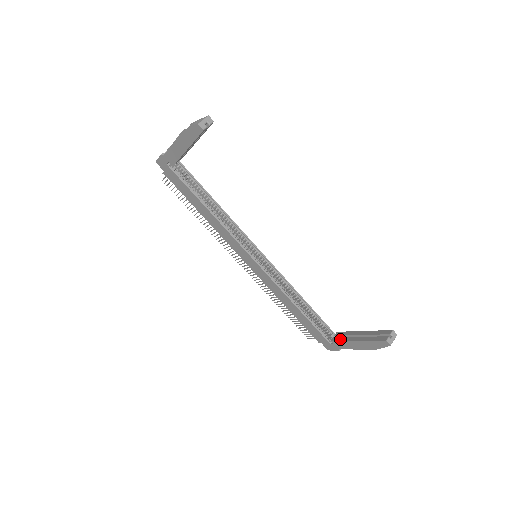
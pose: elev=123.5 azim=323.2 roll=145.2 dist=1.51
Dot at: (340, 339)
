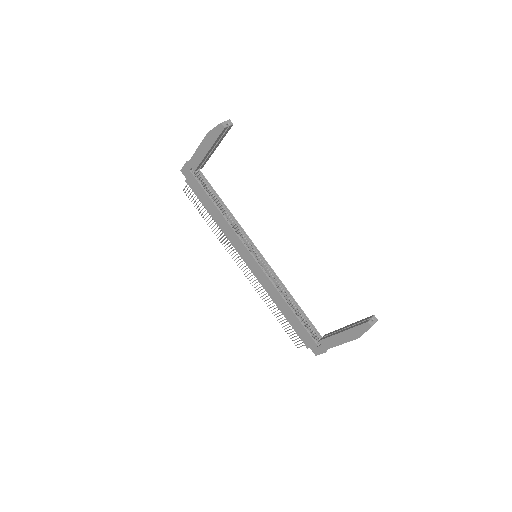
Dot at: (327, 336)
